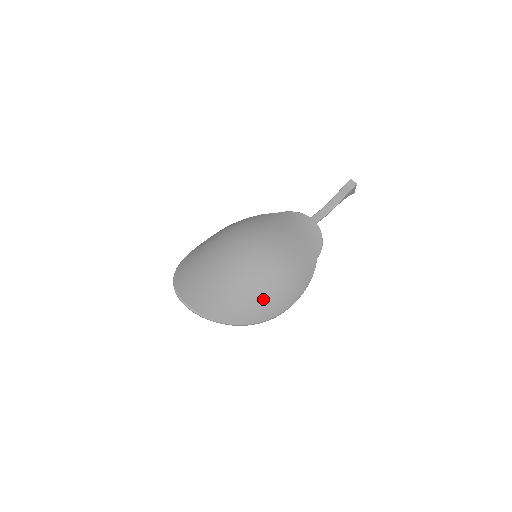
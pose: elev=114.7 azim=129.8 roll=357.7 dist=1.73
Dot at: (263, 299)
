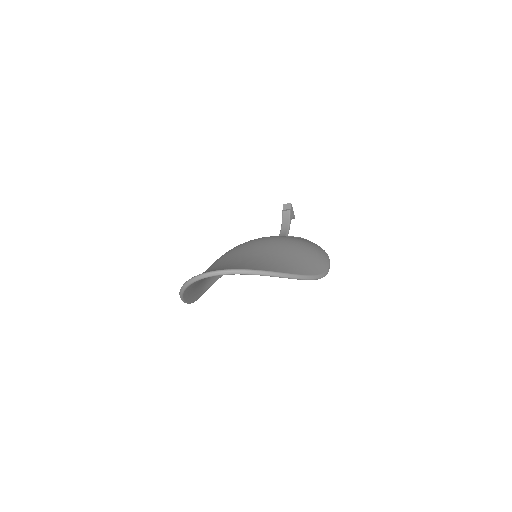
Dot at: (297, 256)
